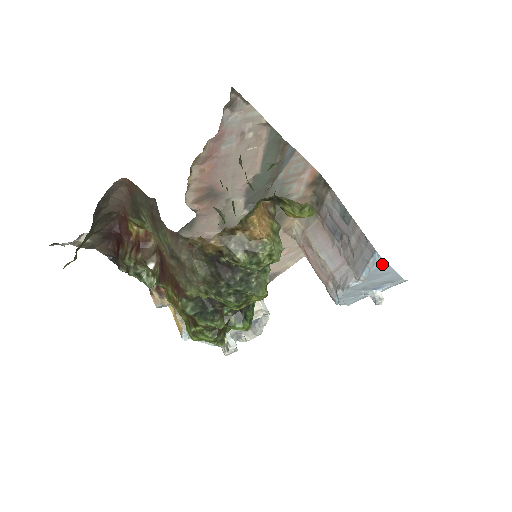
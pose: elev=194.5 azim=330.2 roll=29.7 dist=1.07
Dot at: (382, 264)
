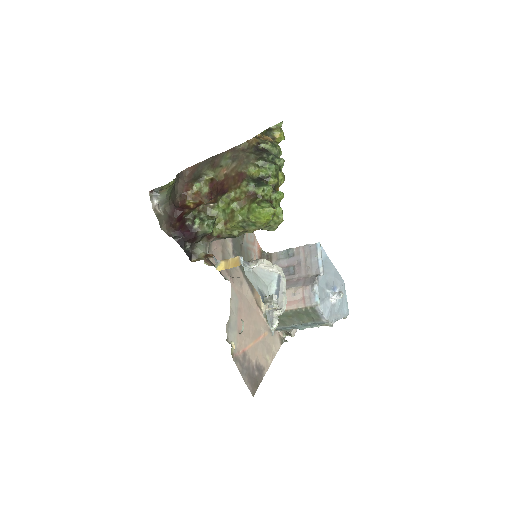
Dot at: (325, 256)
